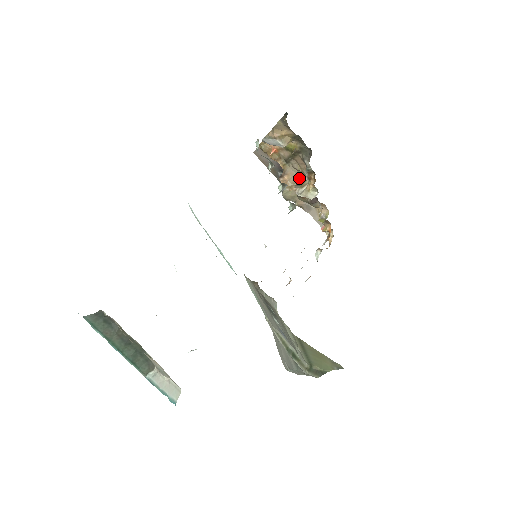
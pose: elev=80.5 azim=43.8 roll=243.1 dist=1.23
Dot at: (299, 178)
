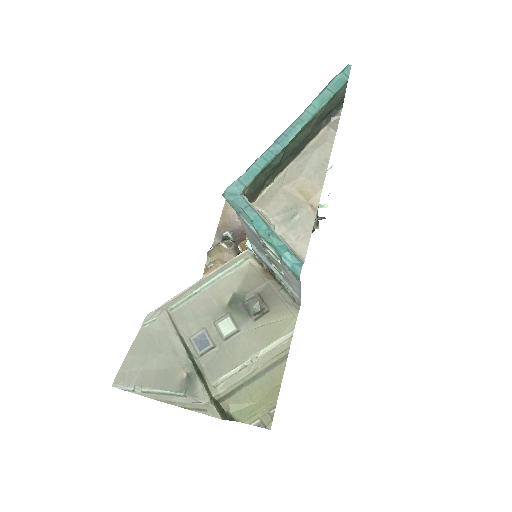
Dot at: occluded
